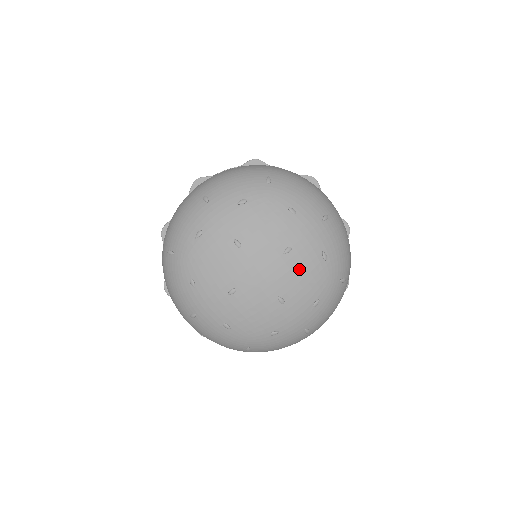
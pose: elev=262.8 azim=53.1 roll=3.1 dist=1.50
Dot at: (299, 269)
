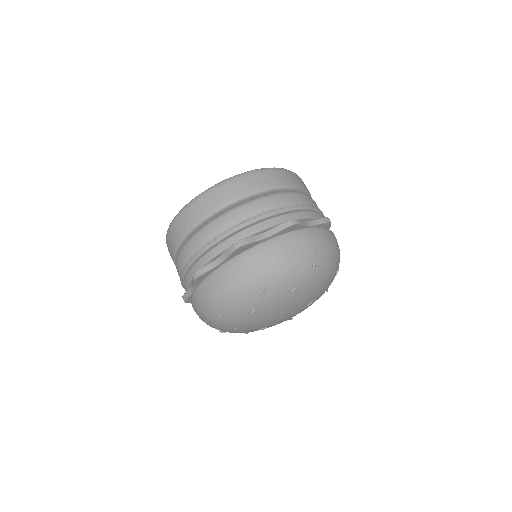
Dot at: occluded
